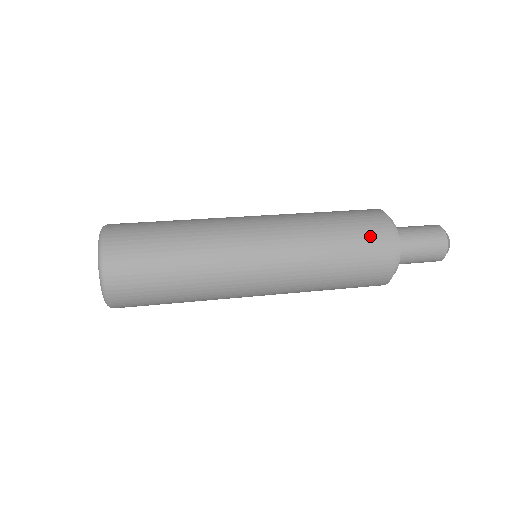
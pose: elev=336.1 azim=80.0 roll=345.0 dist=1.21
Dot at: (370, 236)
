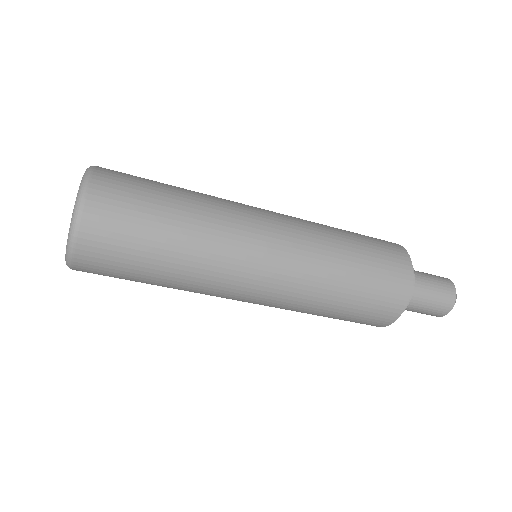
Dot at: (387, 254)
